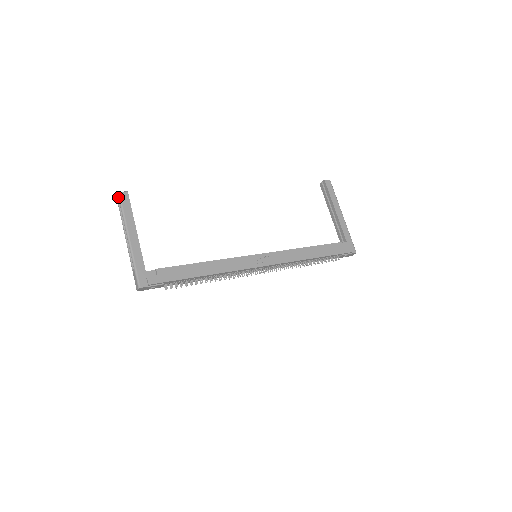
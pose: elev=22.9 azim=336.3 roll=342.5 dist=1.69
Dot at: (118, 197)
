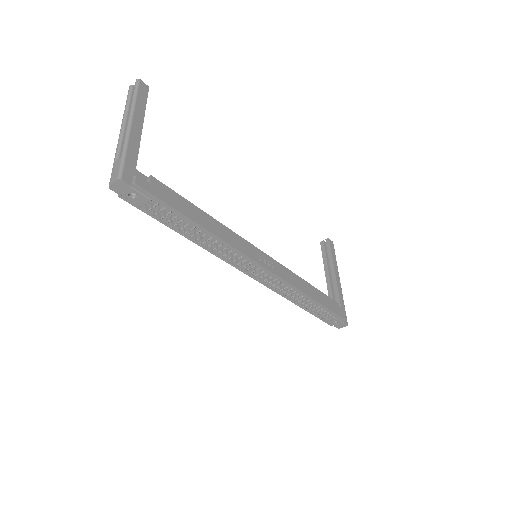
Dot at: (136, 82)
